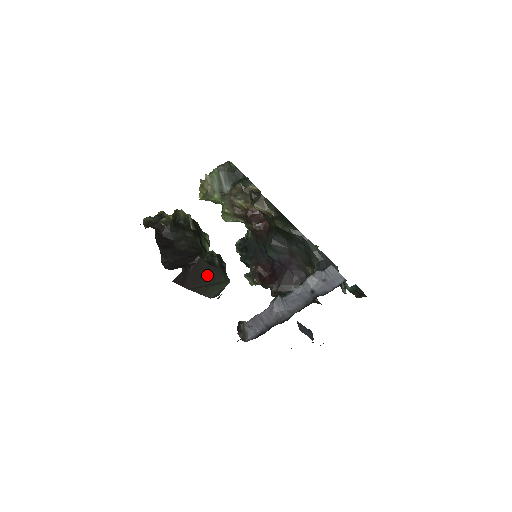
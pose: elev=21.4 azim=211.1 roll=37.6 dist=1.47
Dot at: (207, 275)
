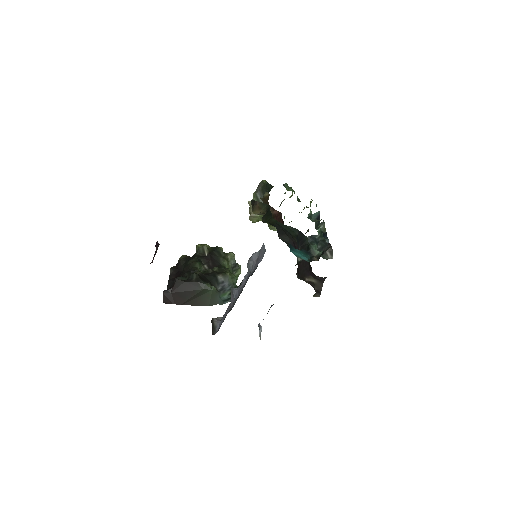
Dot at: (186, 290)
